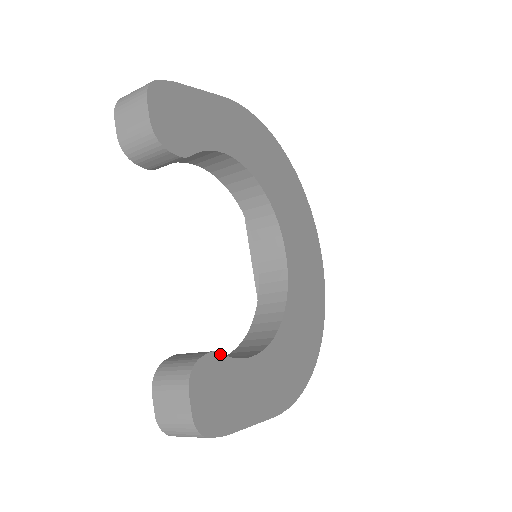
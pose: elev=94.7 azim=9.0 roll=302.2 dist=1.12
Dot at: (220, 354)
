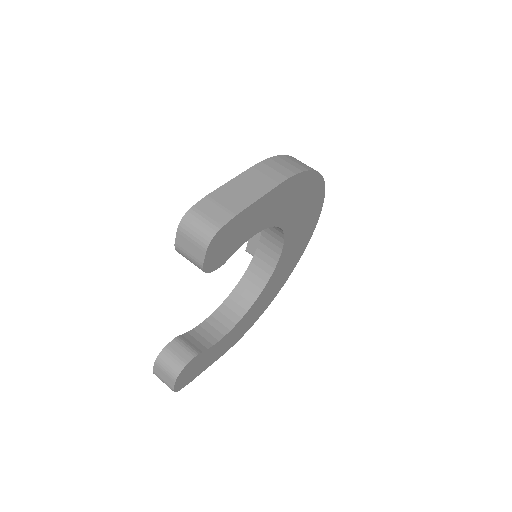
Dot at: (201, 353)
